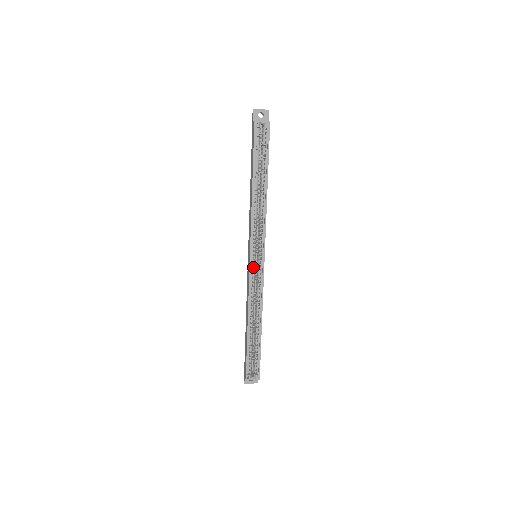
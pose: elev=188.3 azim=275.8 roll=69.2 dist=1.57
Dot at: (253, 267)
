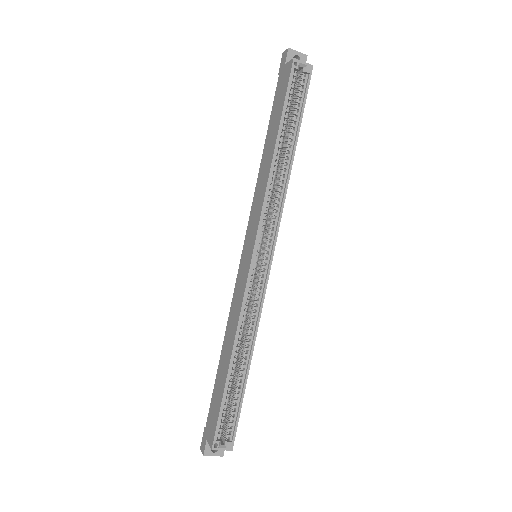
Dot at: (254, 270)
